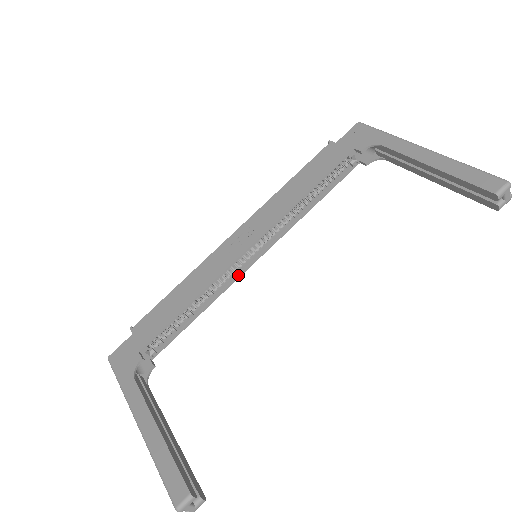
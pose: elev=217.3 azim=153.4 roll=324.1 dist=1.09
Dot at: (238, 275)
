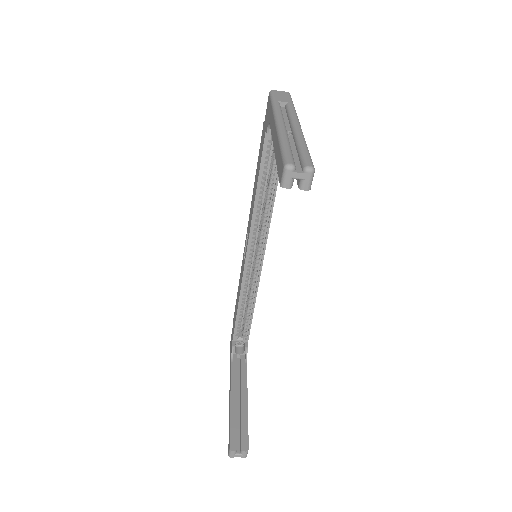
Dot at: (259, 271)
